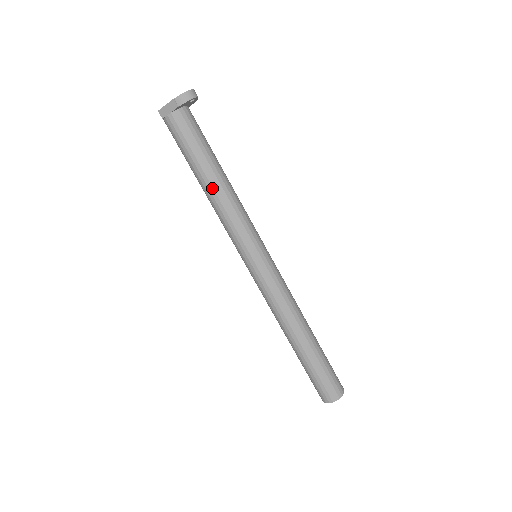
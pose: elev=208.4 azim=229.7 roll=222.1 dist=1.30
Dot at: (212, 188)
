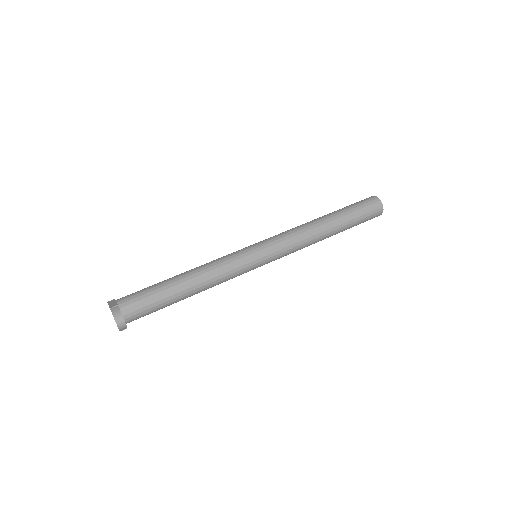
Dot at: occluded
